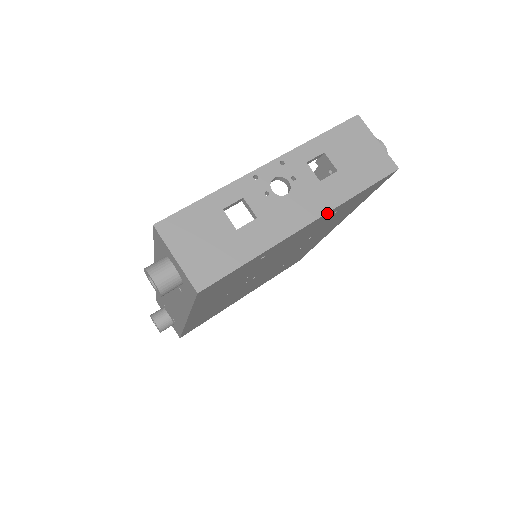
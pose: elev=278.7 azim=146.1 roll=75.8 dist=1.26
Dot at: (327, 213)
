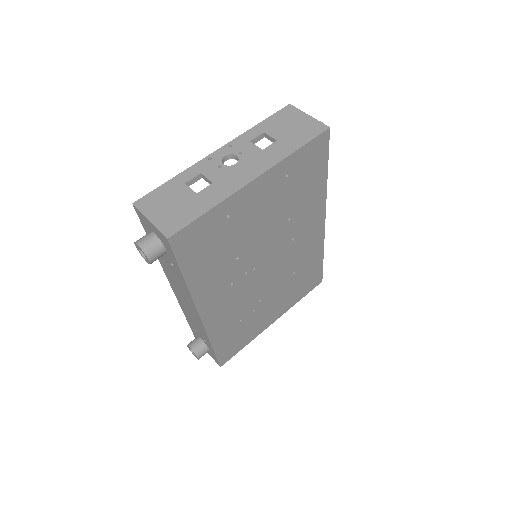
Dot at: (272, 169)
